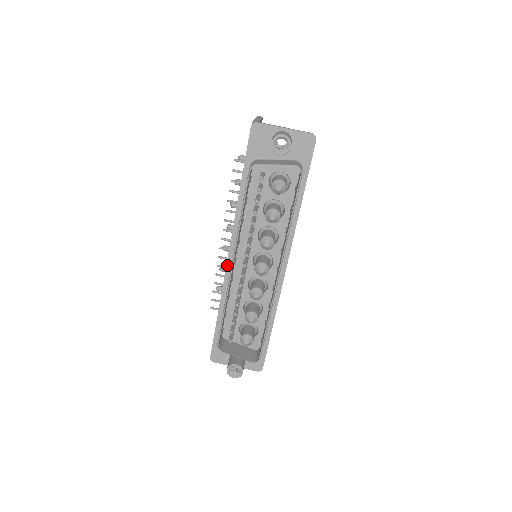
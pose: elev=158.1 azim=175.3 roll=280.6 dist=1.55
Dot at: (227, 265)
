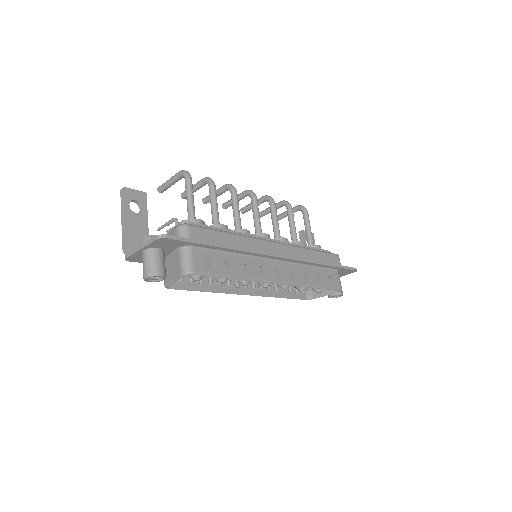
Dot at: occluded
